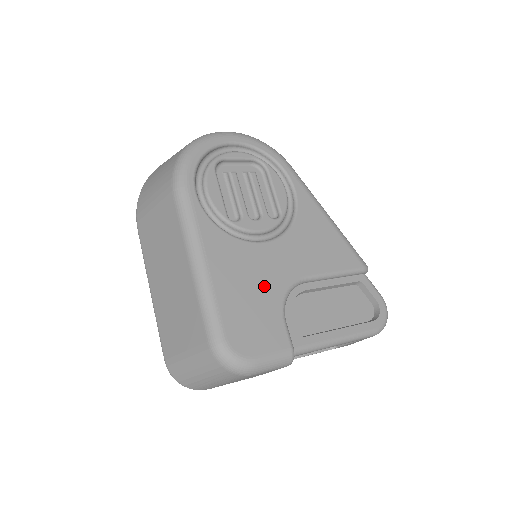
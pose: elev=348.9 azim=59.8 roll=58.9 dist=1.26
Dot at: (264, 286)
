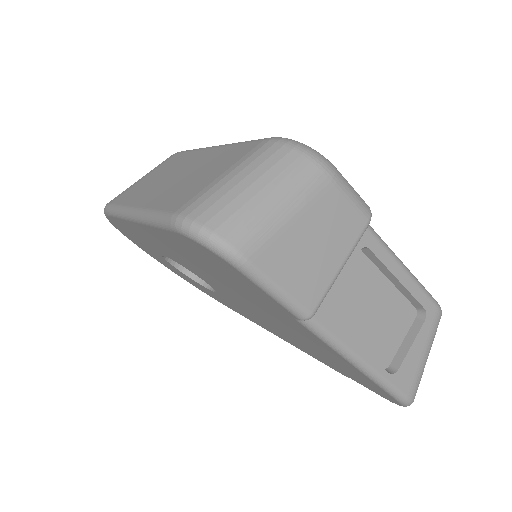
Dot at: occluded
